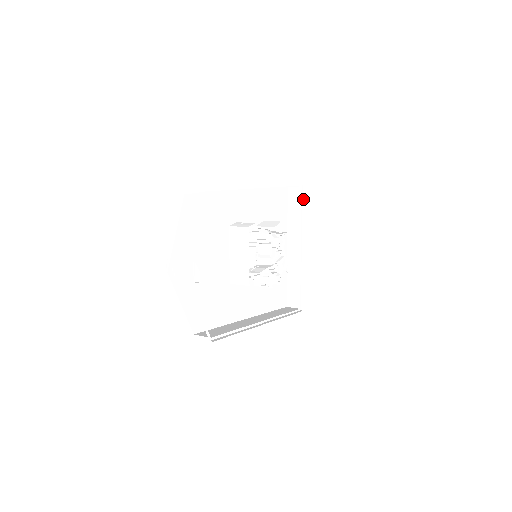
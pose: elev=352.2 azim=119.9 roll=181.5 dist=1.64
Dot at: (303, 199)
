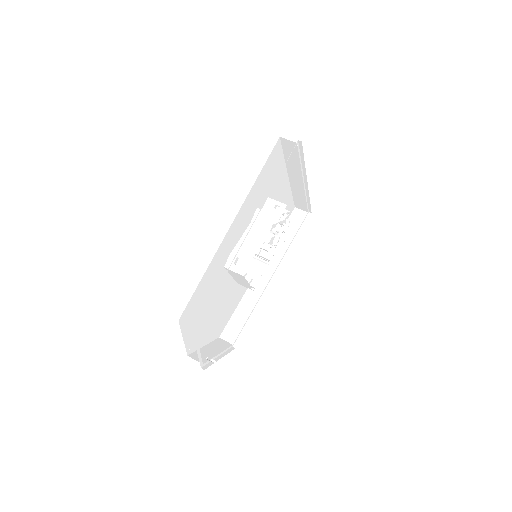
Dot at: (300, 150)
